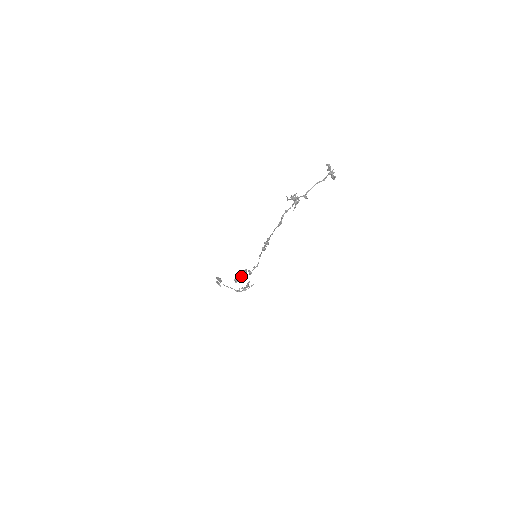
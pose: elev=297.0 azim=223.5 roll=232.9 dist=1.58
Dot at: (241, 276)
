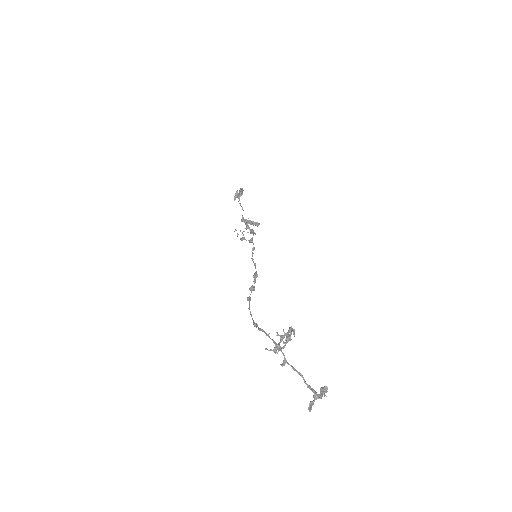
Dot at: (247, 227)
